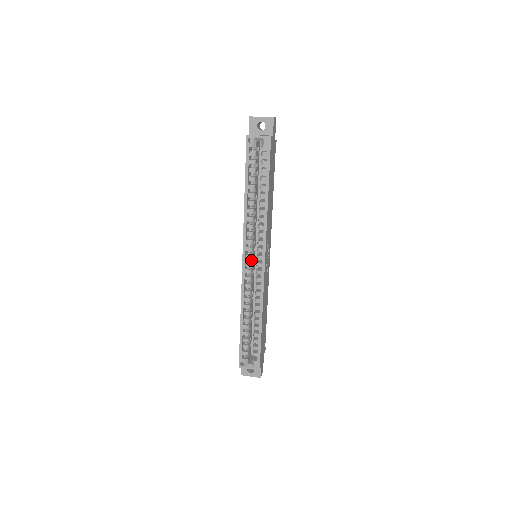
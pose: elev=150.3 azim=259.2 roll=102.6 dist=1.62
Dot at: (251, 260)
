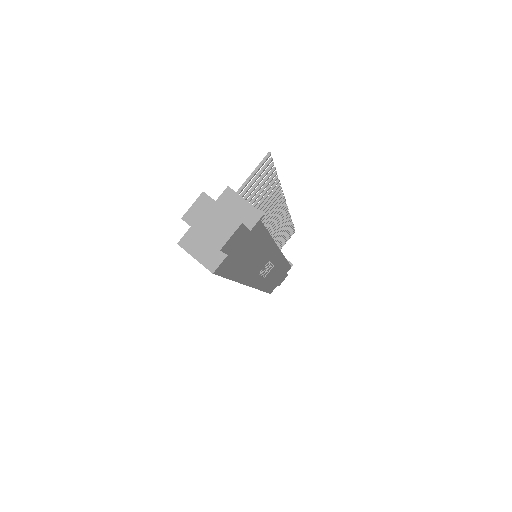
Dot at: occluded
